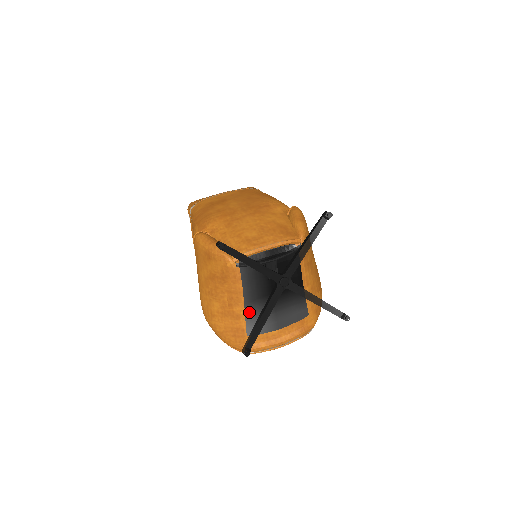
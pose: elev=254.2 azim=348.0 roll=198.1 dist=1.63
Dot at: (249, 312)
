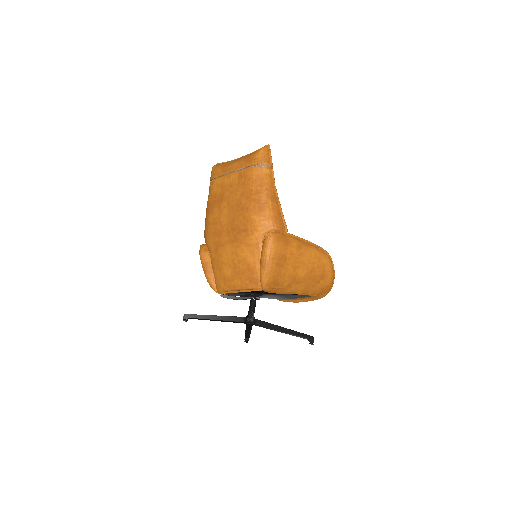
Dot at: occluded
